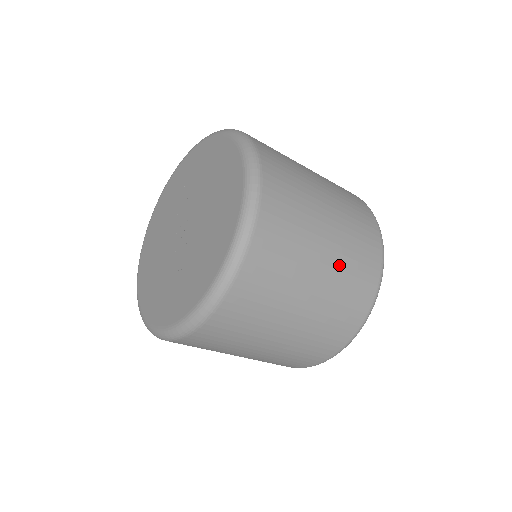
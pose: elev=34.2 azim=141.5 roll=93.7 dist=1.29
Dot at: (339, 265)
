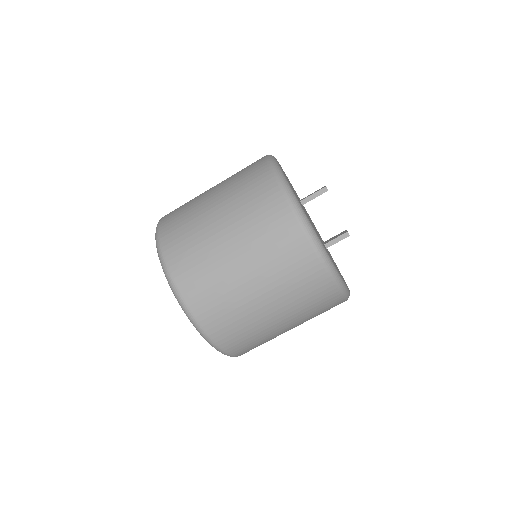
Dot at: (286, 302)
